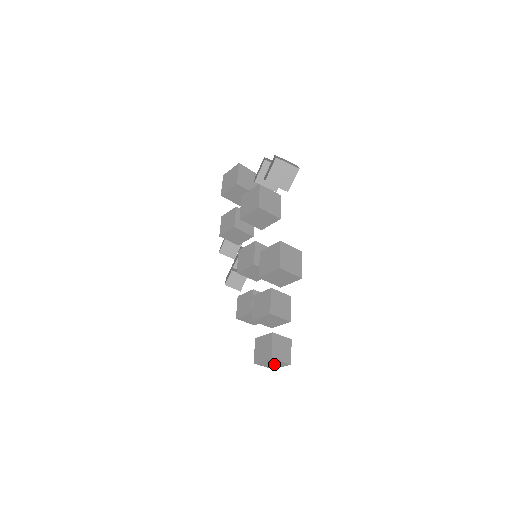
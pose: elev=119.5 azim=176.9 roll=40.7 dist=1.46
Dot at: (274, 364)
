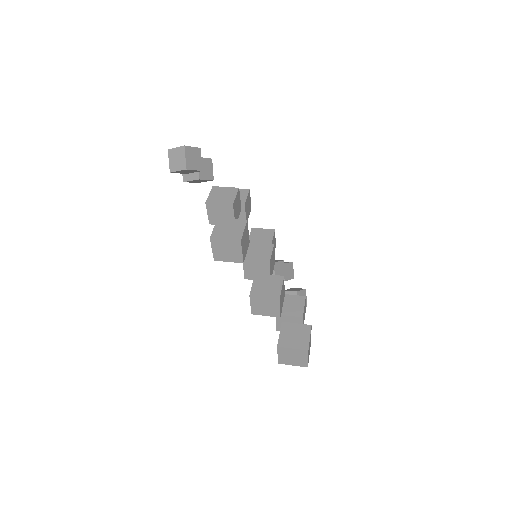
Dot at: (295, 357)
